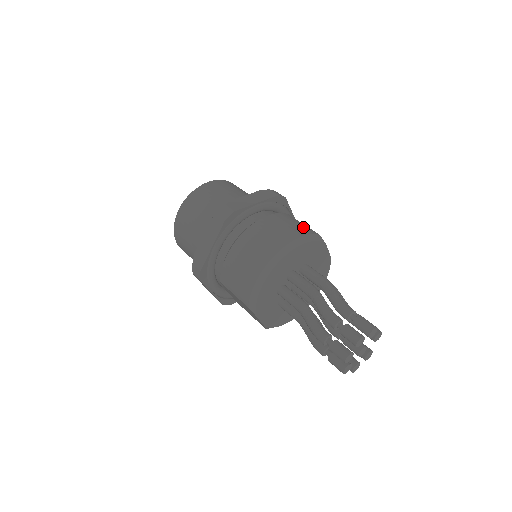
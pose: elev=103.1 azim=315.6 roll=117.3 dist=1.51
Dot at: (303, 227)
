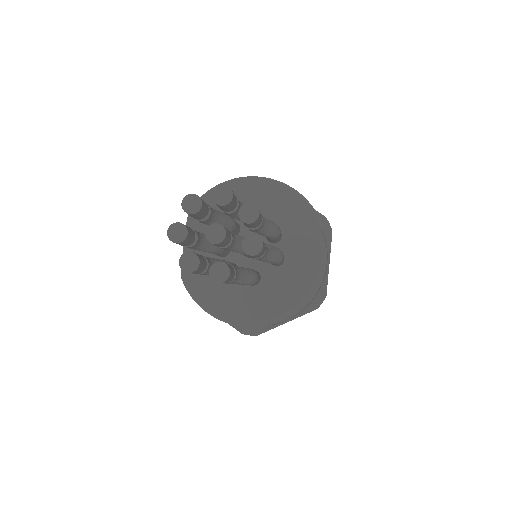
Dot at: occluded
